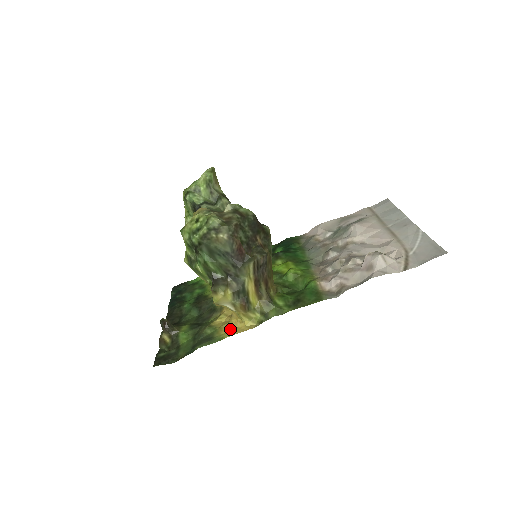
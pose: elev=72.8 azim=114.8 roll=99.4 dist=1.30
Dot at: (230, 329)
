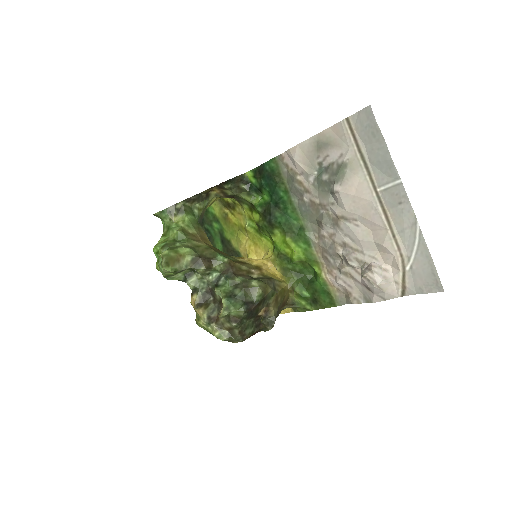
Dot at: occluded
